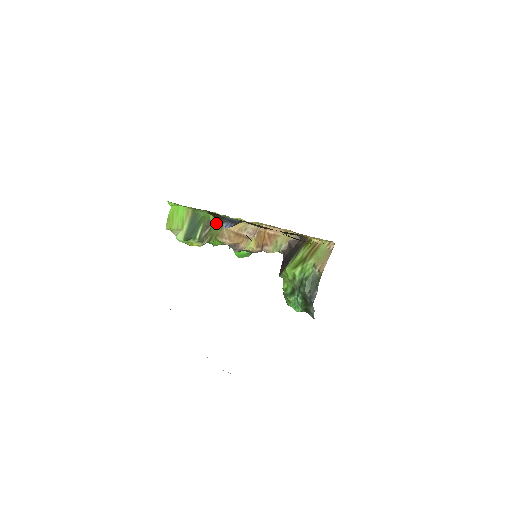
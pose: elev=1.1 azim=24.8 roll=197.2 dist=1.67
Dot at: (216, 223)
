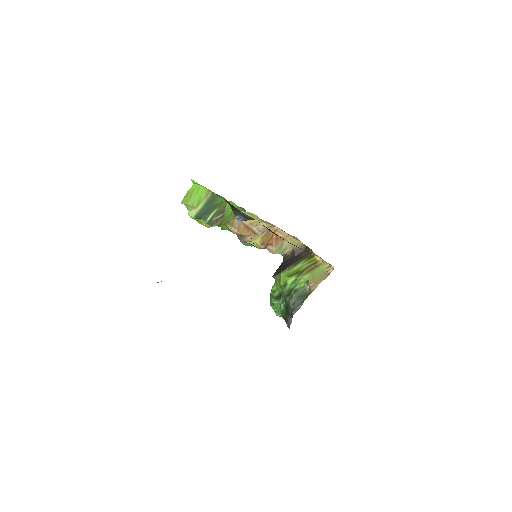
Dot at: (231, 211)
